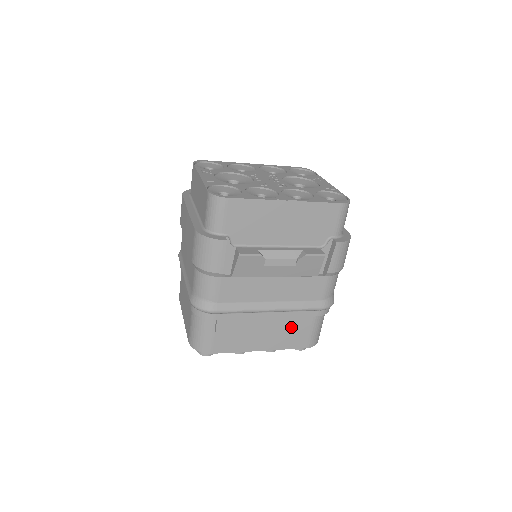
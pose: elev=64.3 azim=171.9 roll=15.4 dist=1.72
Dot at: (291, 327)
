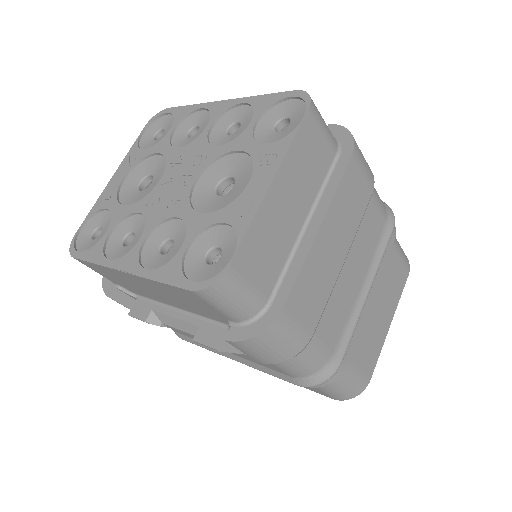
Dot at: occluded
